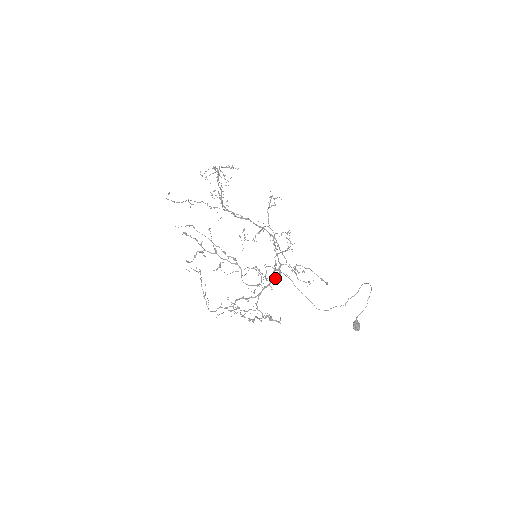
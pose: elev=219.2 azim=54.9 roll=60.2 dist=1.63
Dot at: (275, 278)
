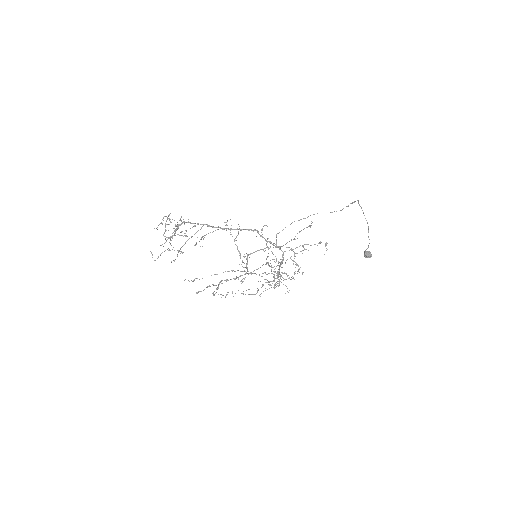
Dot at: (282, 261)
